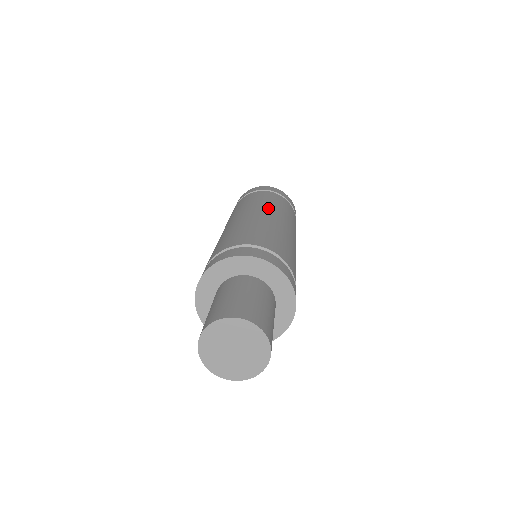
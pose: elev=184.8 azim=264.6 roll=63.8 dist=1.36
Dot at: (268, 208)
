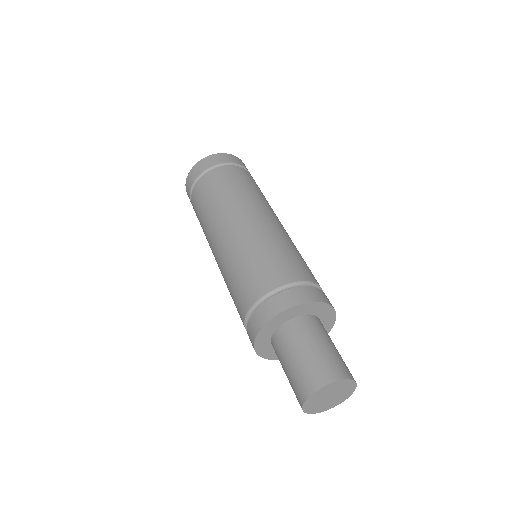
Dot at: occluded
